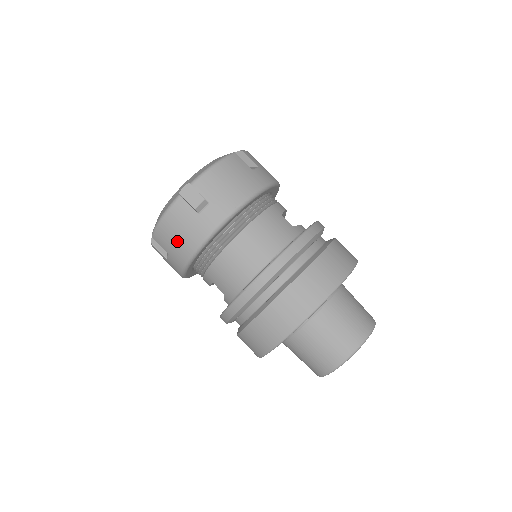
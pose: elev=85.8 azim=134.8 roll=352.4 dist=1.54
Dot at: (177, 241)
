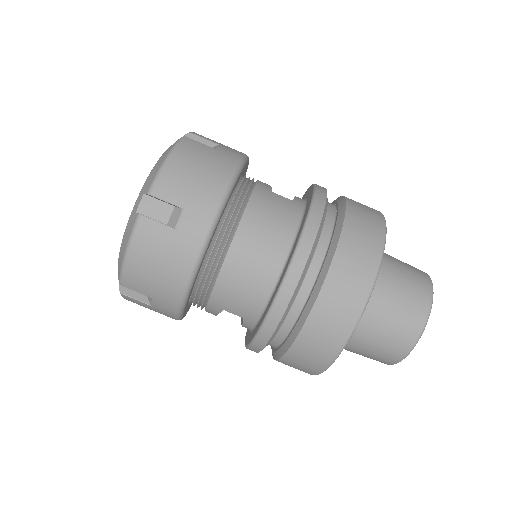
Dot at: (159, 276)
